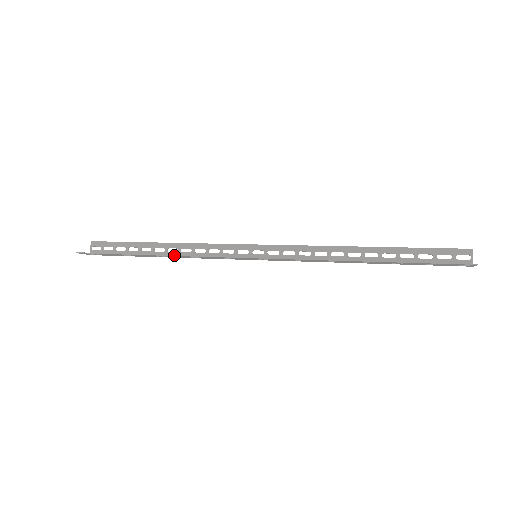
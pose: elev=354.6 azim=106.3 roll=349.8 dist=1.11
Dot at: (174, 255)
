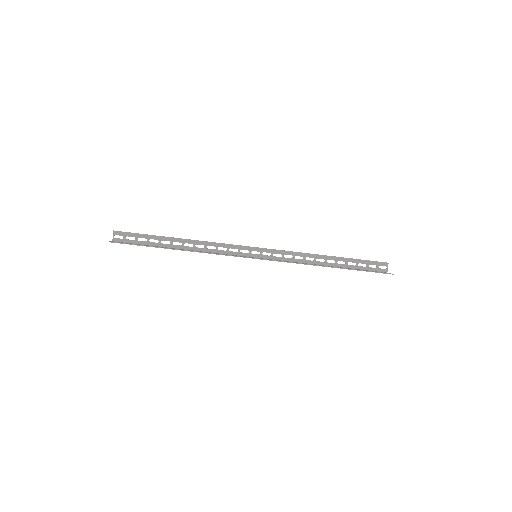
Dot at: occluded
